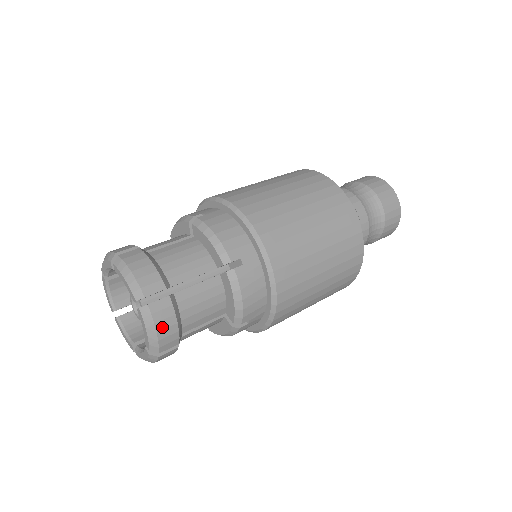
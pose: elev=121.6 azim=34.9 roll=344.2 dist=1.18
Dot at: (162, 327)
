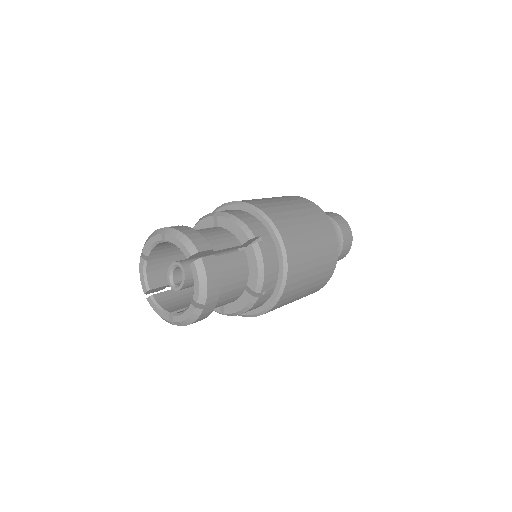
Dot at: (211, 278)
